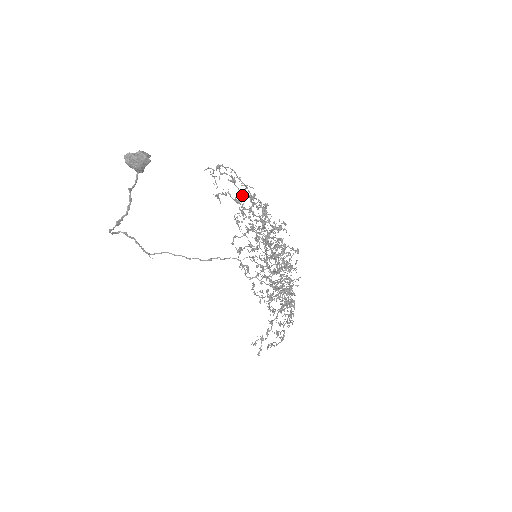
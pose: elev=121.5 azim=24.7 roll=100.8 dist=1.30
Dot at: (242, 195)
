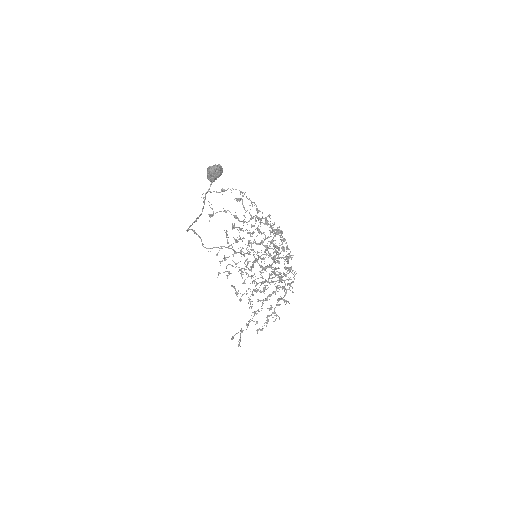
Dot at: occluded
